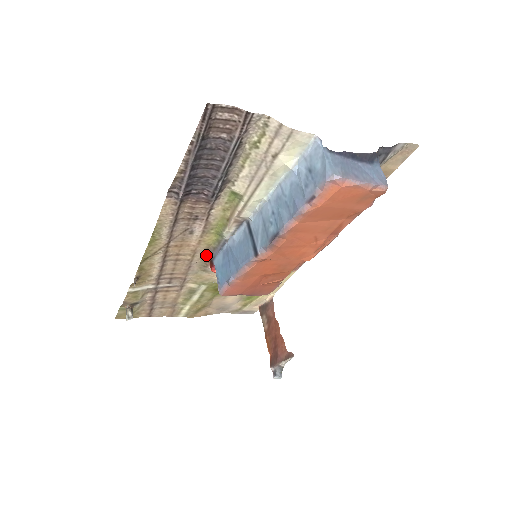
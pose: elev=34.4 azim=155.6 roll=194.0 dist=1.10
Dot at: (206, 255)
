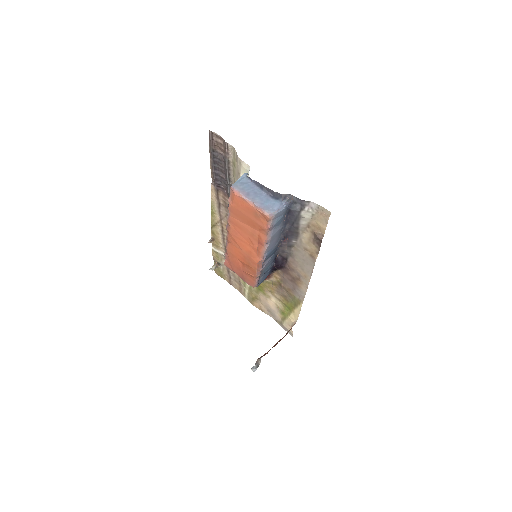
Dot at: occluded
